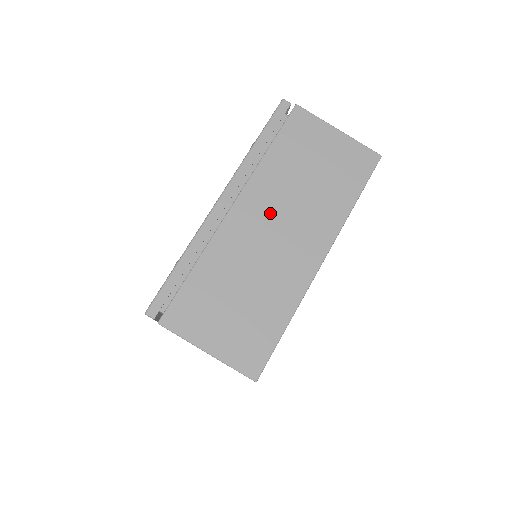
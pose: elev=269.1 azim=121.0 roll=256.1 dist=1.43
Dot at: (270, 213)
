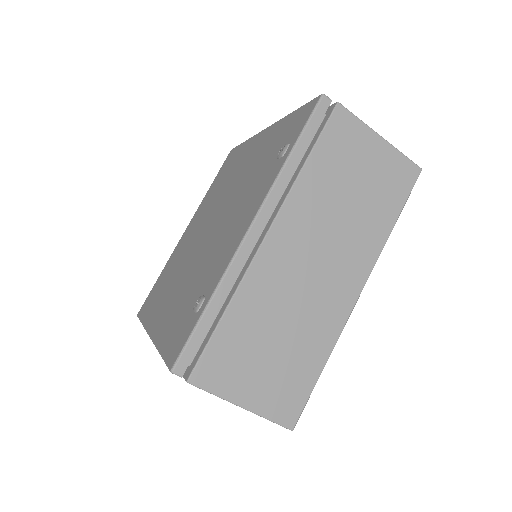
Dot at: (308, 242)
